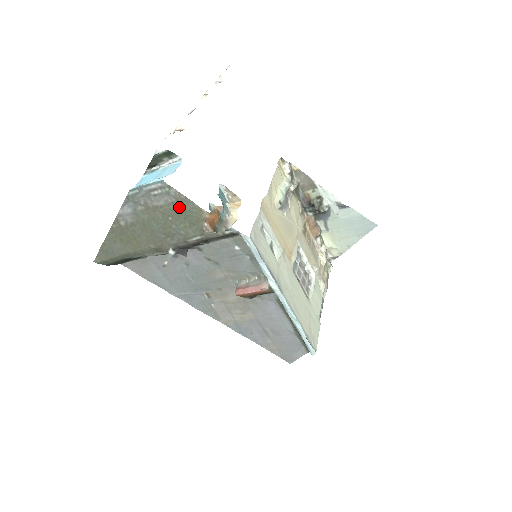
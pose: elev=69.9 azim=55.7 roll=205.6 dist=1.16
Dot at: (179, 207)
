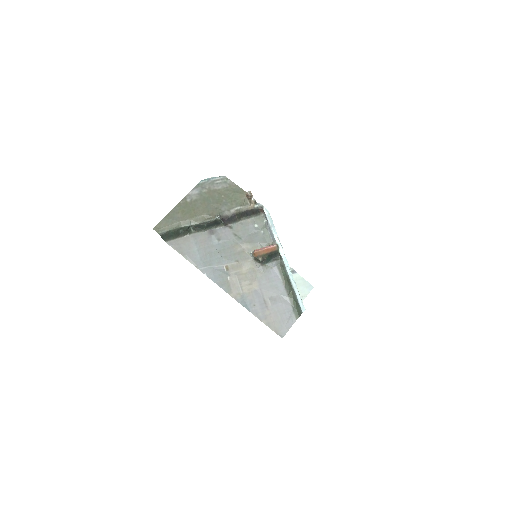
Dot at: (230, 190)
